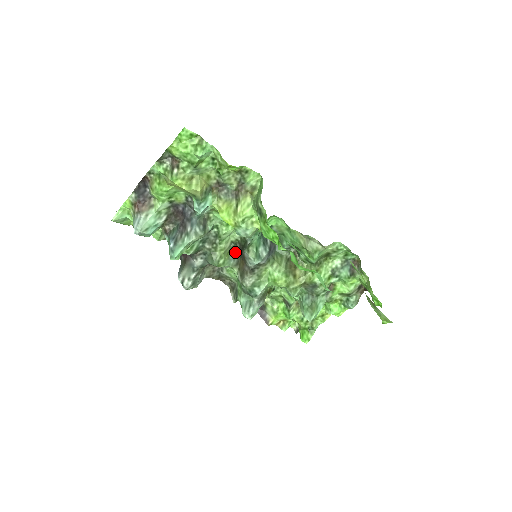
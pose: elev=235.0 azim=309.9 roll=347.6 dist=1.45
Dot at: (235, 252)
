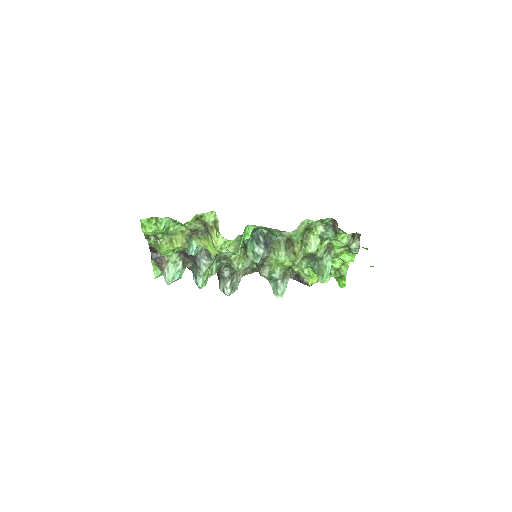
Dot at: occluded
